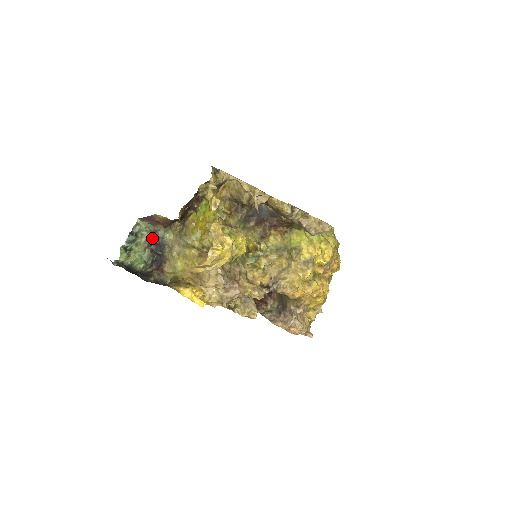
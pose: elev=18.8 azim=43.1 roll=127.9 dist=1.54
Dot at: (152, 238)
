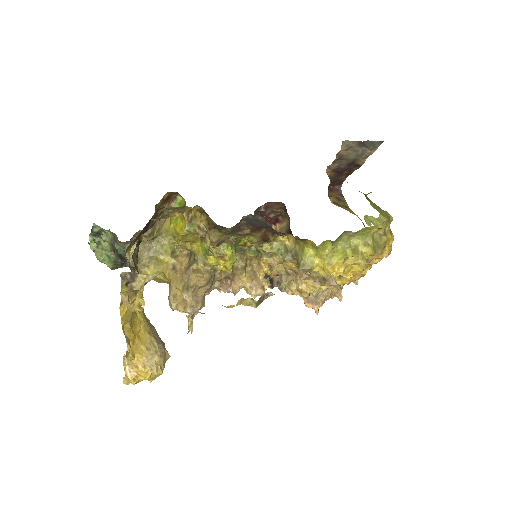
Dot at: (113, 246)
